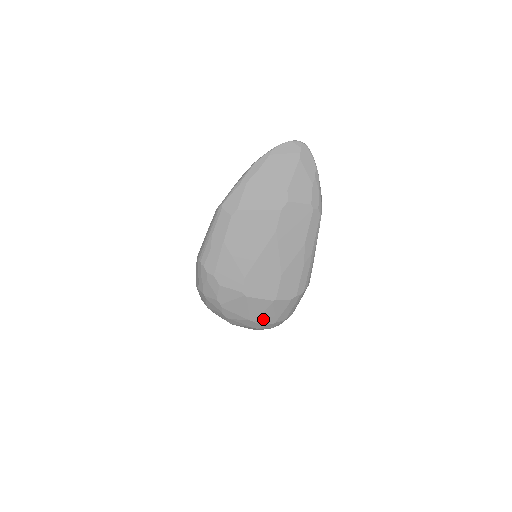
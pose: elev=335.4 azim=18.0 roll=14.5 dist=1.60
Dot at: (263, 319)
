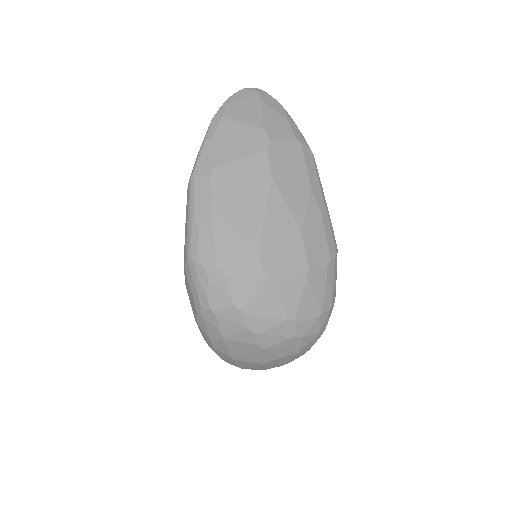
Dot at: (304, 312)
